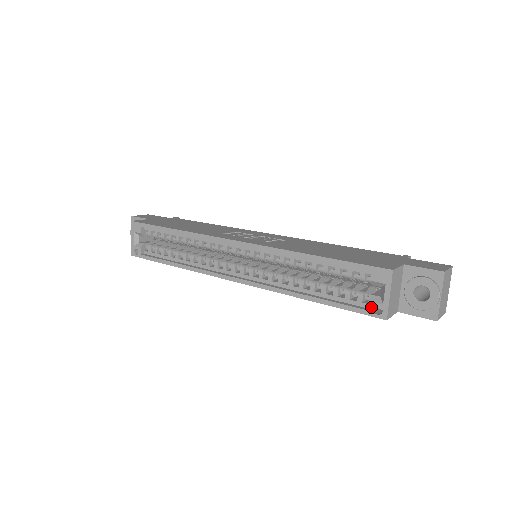
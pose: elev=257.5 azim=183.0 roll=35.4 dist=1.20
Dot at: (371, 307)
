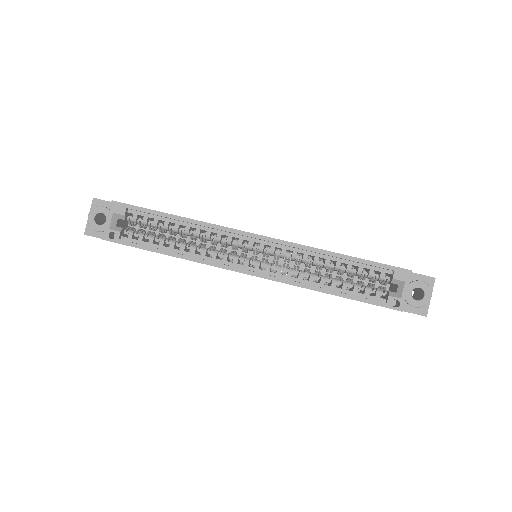
Dot at: occluded
